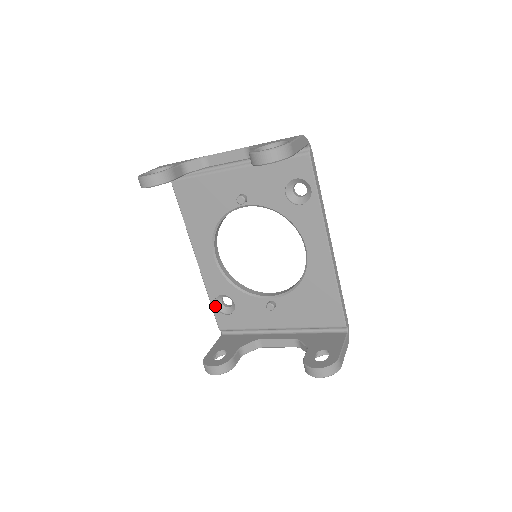
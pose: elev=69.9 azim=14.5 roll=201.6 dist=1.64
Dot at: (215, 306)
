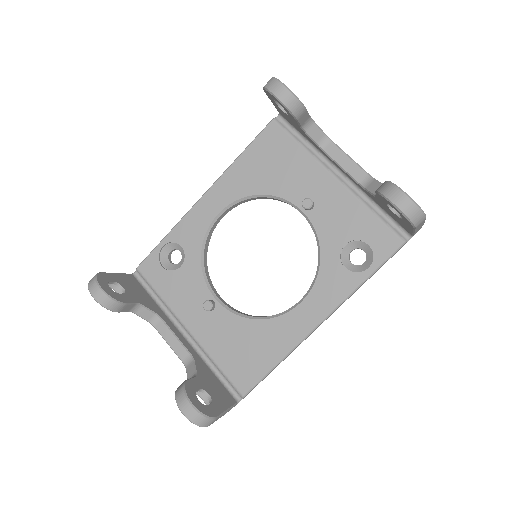
Dot at: (162, 247)
